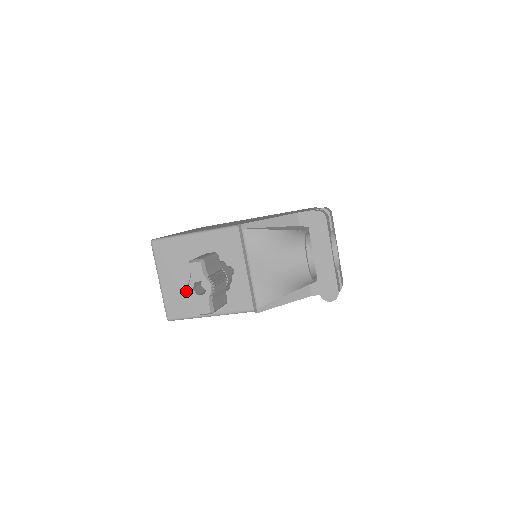
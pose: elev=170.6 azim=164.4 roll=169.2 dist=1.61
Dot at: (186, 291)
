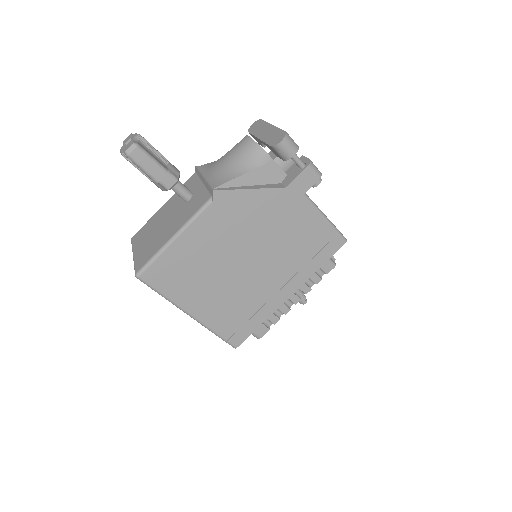
Dot at: (154, 240)
